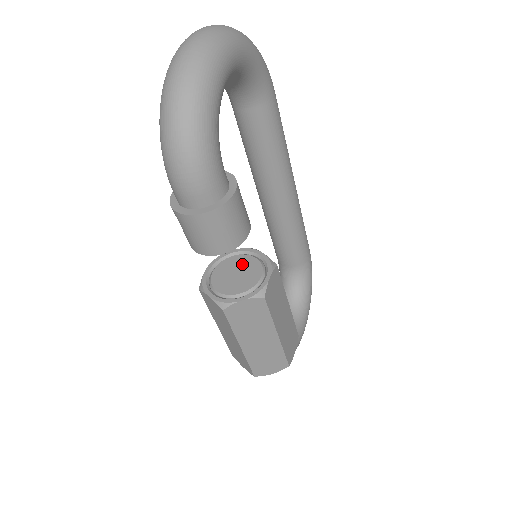
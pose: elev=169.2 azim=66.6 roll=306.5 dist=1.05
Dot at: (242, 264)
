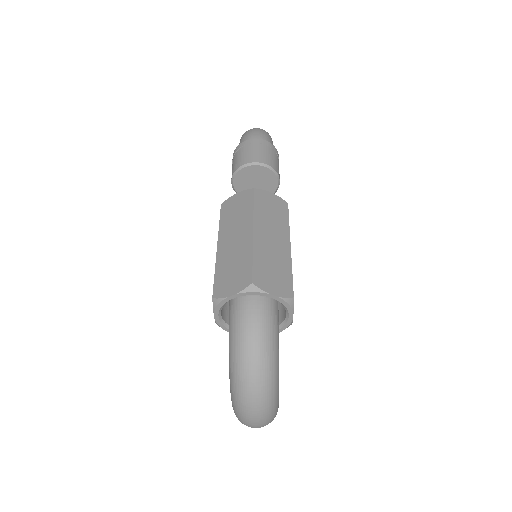
Dot at: occluded
